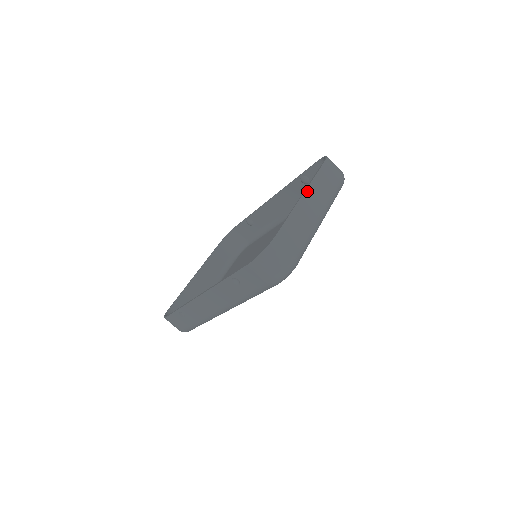
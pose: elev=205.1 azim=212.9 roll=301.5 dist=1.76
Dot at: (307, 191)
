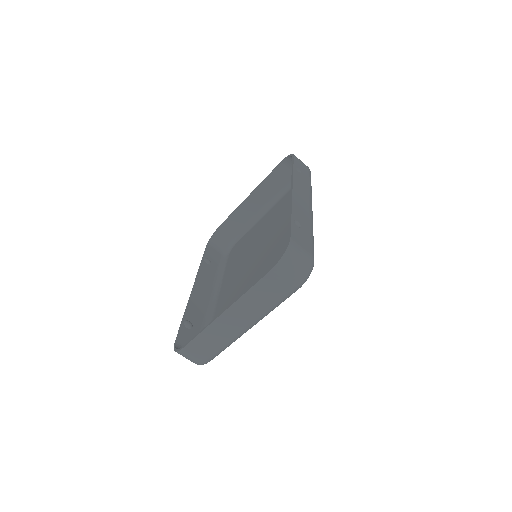
Dot at: (230, 309)
